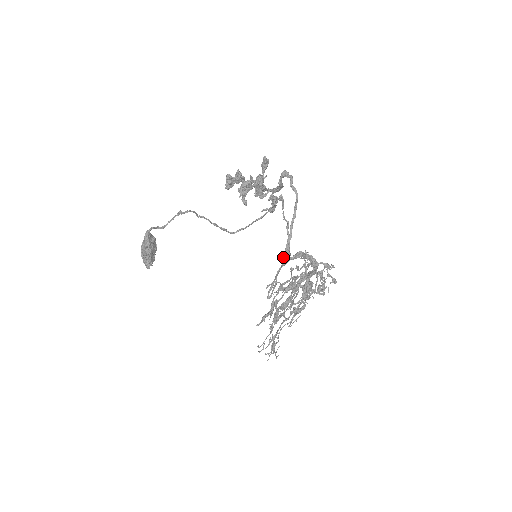
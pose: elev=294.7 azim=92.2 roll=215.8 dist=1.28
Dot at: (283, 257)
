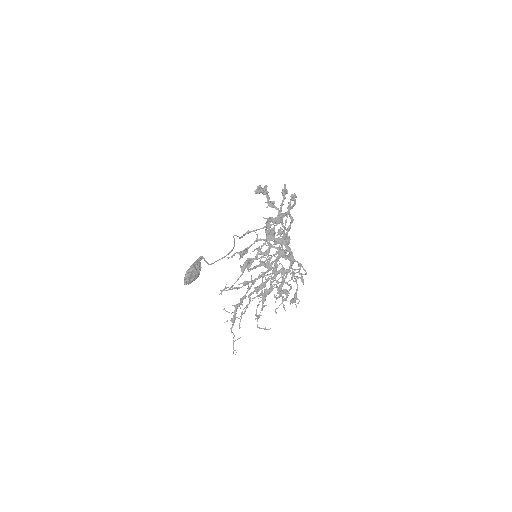
Dot at: (269, 232)
